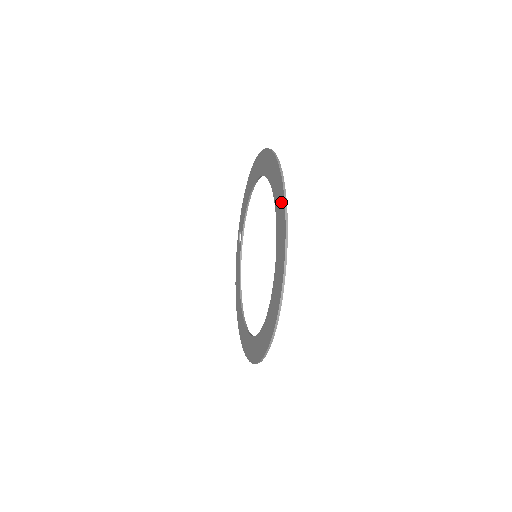
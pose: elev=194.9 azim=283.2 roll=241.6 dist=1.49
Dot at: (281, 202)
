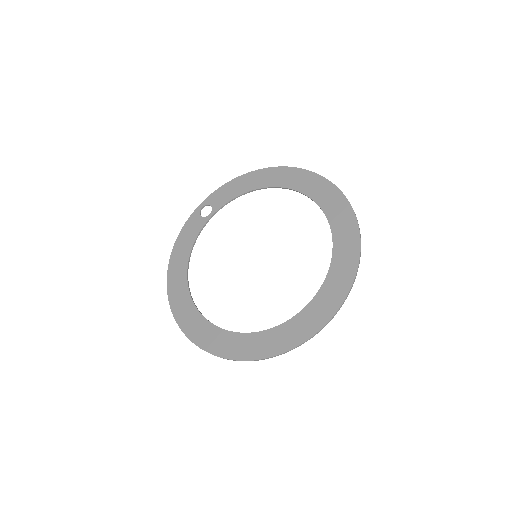
Dot at: (352, 248)
